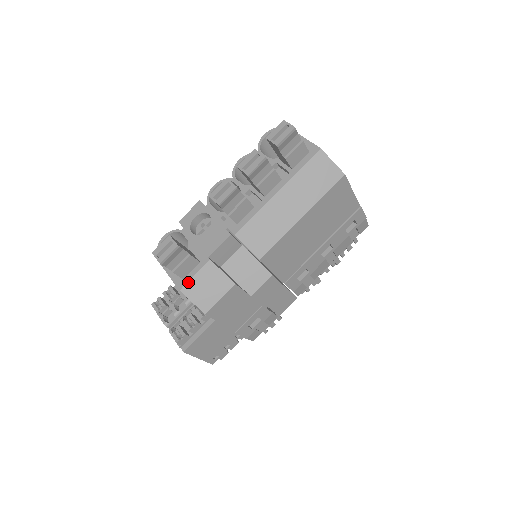
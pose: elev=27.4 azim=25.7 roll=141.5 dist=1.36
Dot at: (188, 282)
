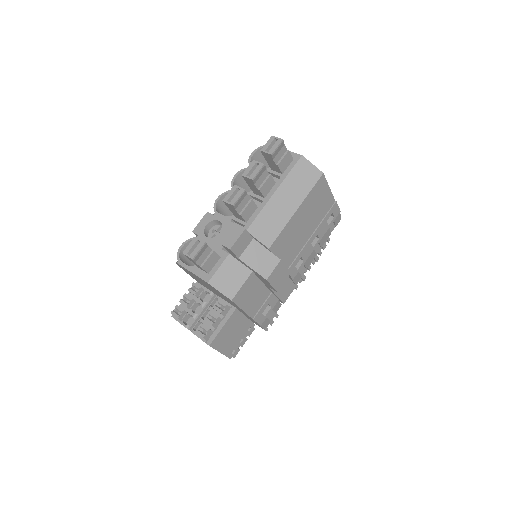
Dot at: (214, 275)
